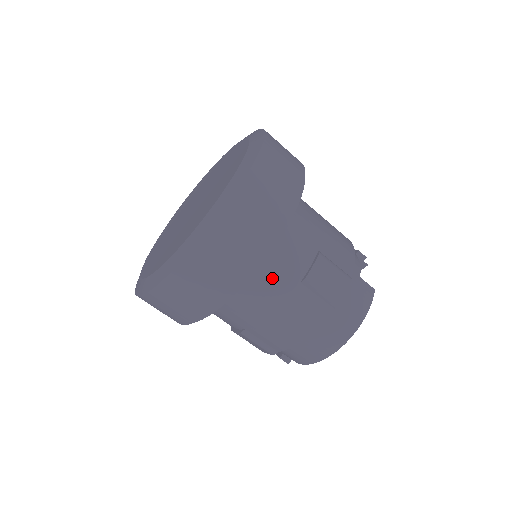
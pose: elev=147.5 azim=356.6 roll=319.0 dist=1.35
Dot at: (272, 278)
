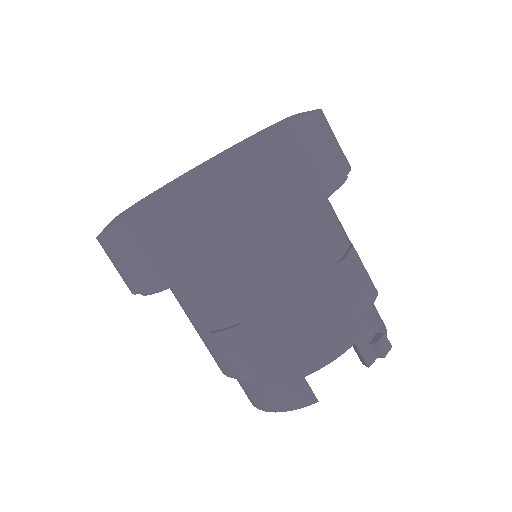
Dot at: (187, 305)
